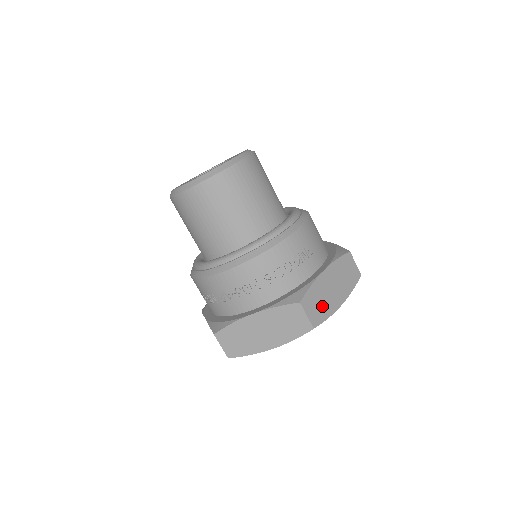
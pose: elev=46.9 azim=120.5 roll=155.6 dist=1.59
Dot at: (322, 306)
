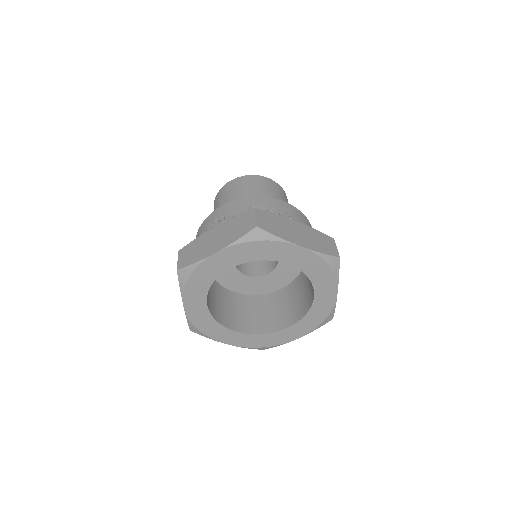
Dot at: (277, 228)
